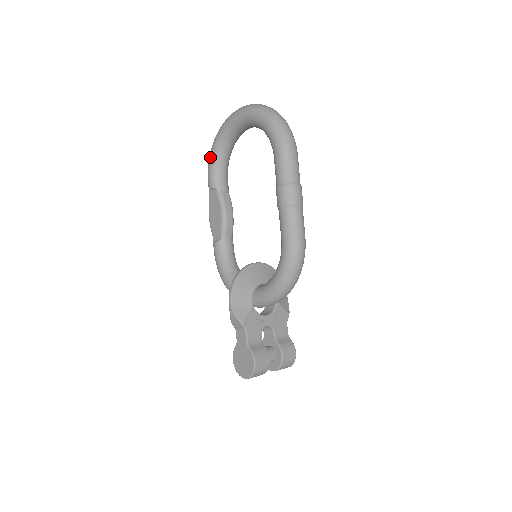
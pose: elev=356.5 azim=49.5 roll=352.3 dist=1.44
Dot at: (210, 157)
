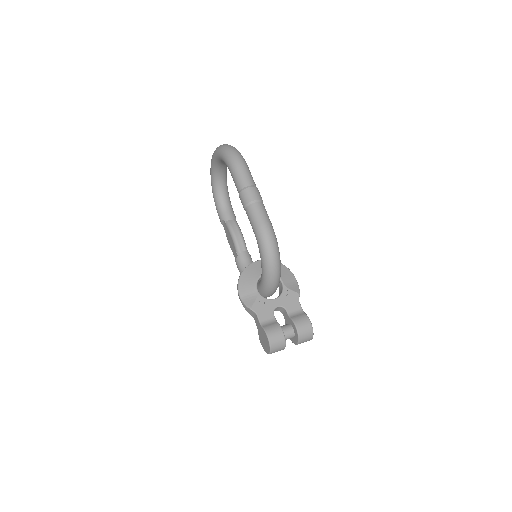
Dot at: (214, 200)
